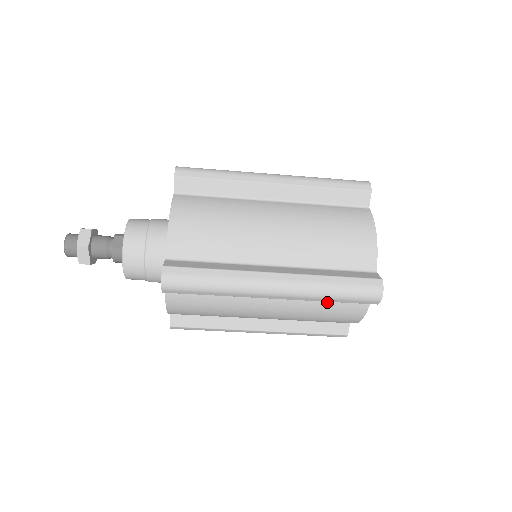
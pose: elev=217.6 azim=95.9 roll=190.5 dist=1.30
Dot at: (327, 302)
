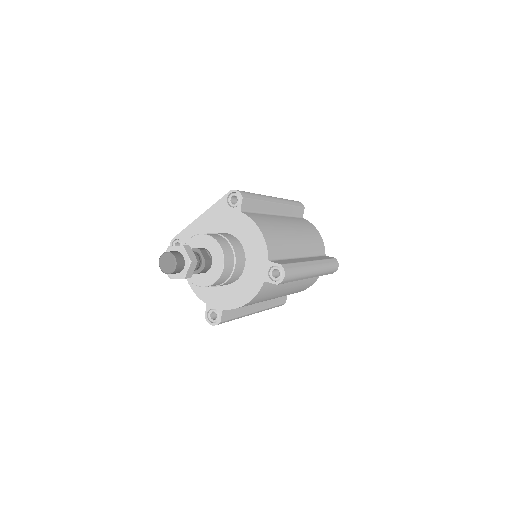
Dot at: (310, 278)
